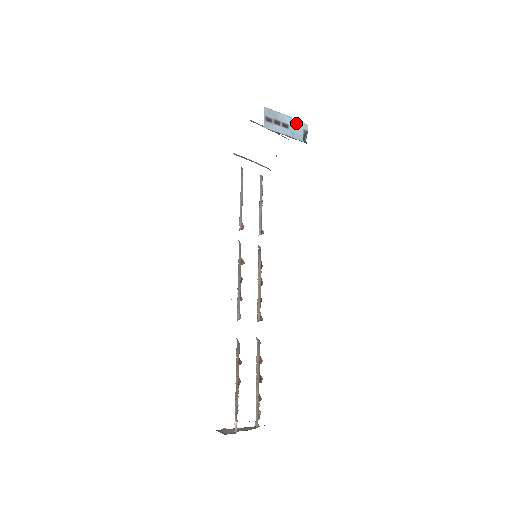
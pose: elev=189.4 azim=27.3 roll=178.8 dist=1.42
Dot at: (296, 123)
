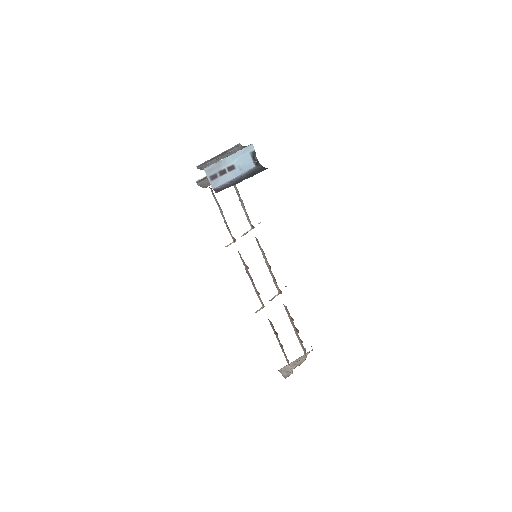
Dot at: (240, 155)
